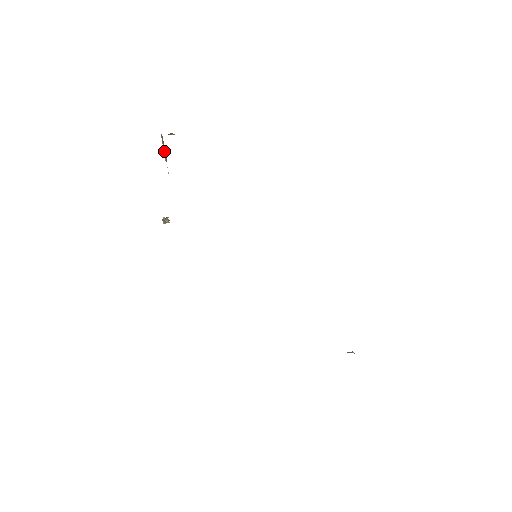
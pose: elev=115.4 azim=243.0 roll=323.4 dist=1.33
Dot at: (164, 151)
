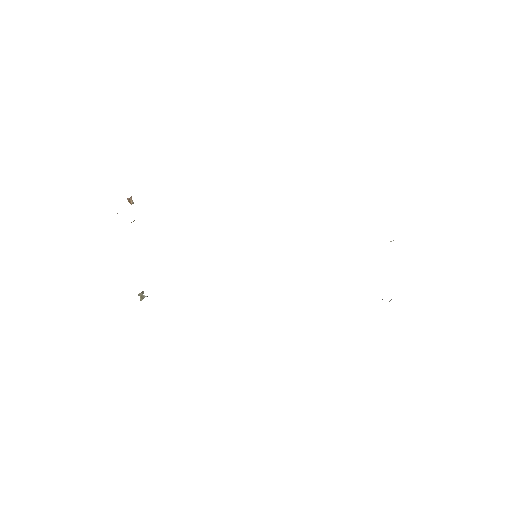
Dot at: occluded
